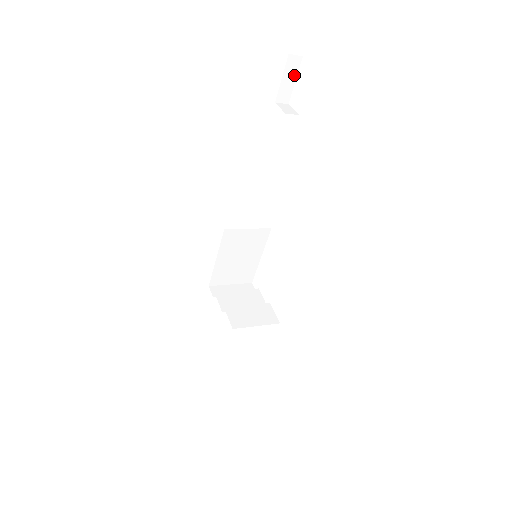
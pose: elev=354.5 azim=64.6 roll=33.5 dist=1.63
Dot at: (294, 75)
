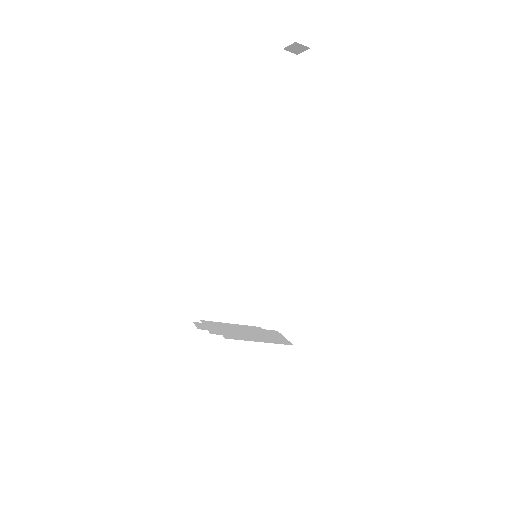
Dot at: (289, 73)
